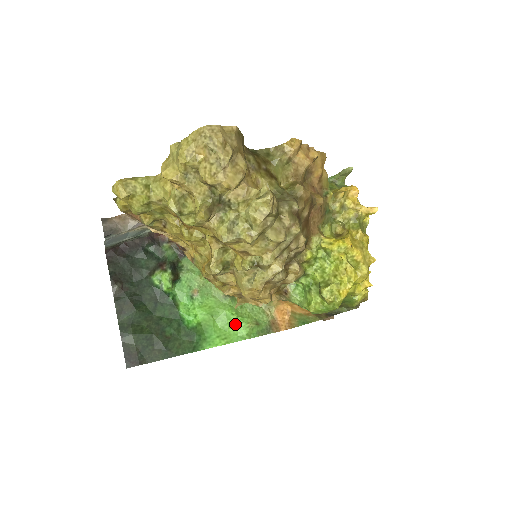
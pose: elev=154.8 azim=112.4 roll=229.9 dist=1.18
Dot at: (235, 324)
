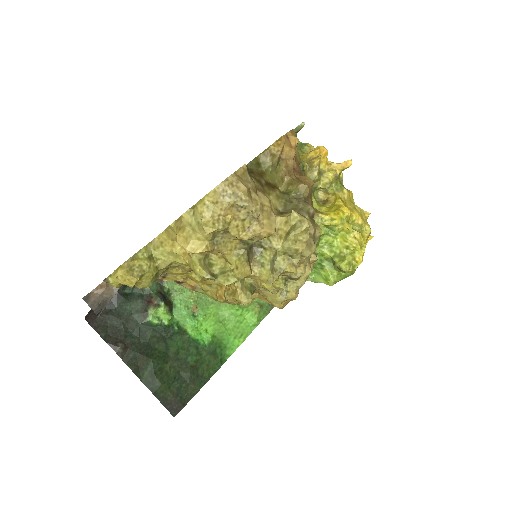
Dot at: (243, 317)
